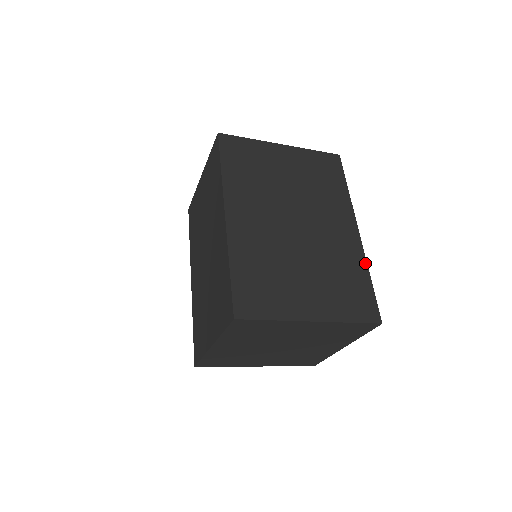
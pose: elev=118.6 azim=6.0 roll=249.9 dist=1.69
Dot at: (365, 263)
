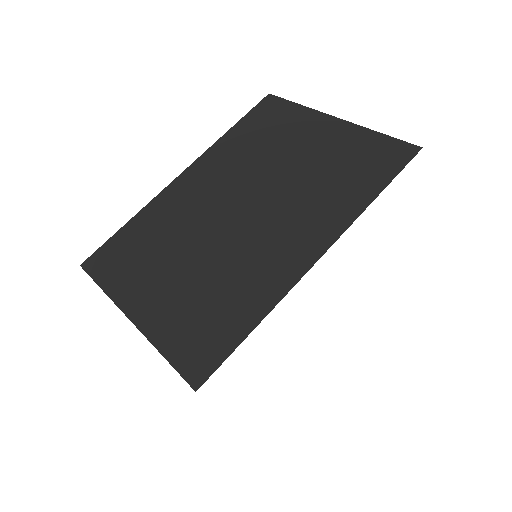
Dot at: (272, 304)
